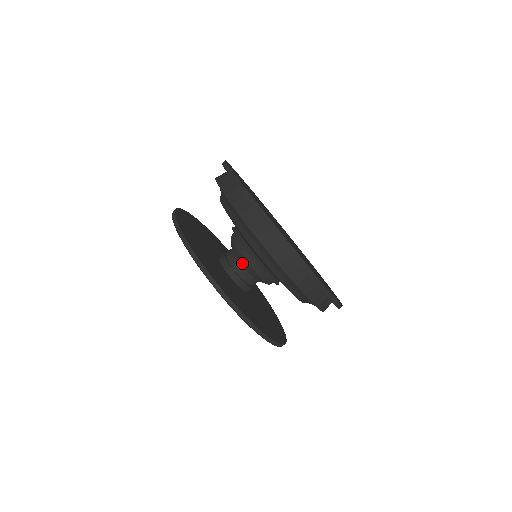
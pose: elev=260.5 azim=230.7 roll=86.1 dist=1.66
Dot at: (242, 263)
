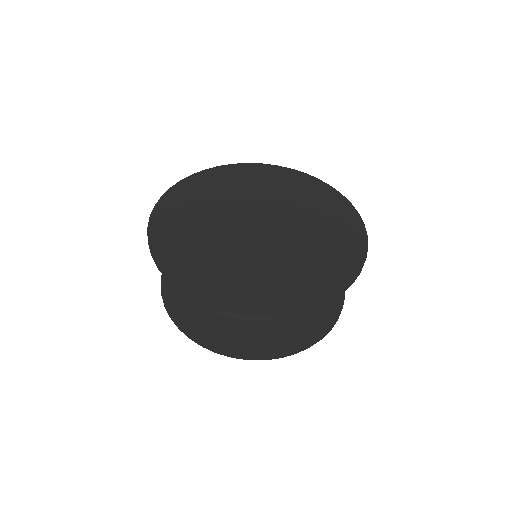
Dot at: occluded
